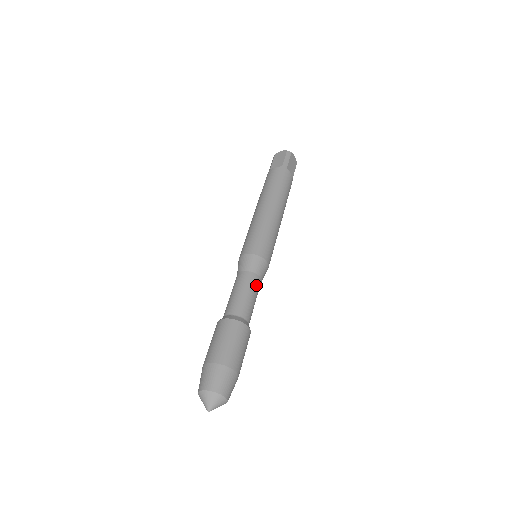
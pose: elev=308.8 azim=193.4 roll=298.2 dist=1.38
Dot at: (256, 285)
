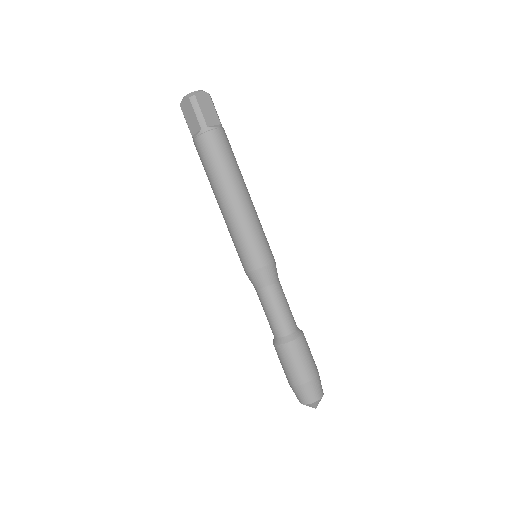
Dot at: (278, 294)
